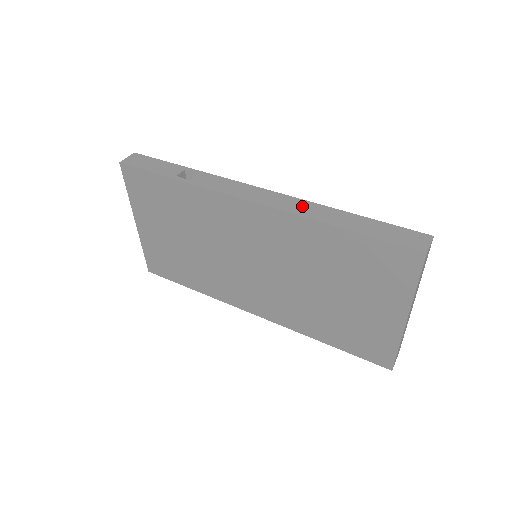
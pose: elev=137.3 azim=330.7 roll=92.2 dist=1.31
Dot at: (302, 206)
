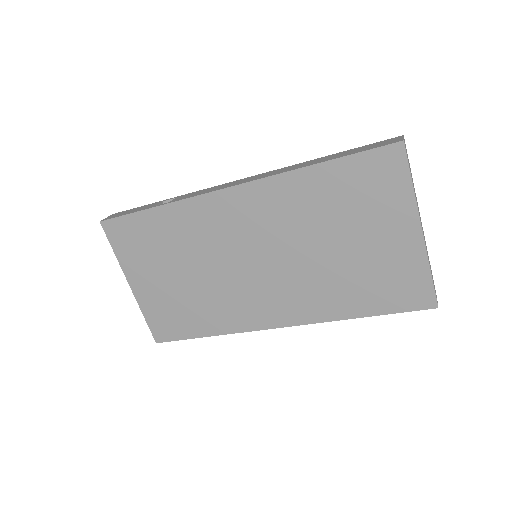
Dot at: (278, 171)
